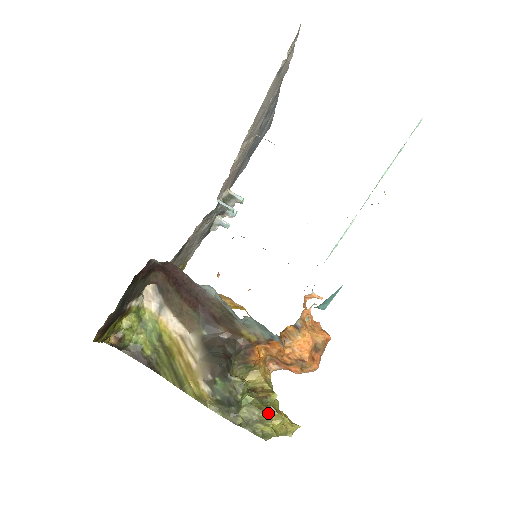
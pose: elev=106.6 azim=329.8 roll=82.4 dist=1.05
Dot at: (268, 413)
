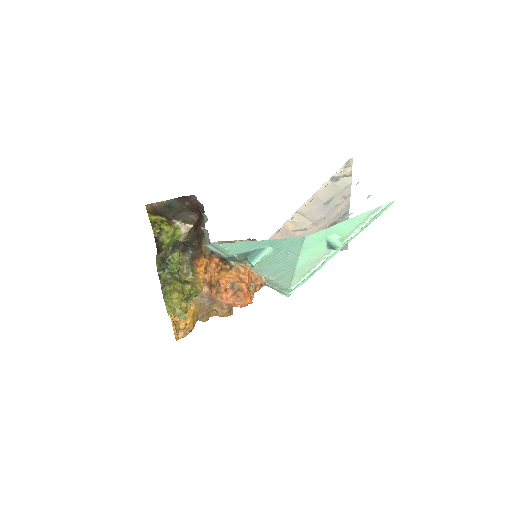
Dot at: (176, 281)
